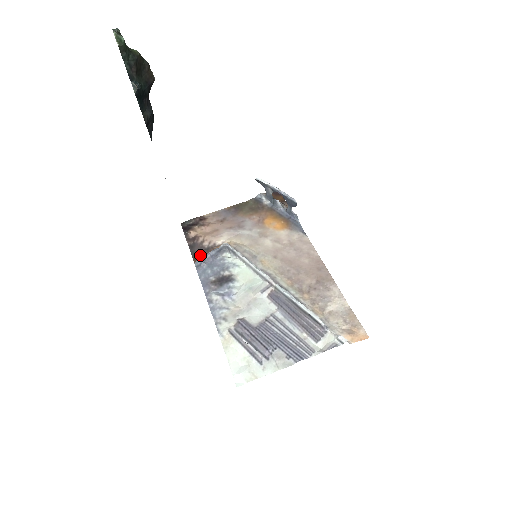
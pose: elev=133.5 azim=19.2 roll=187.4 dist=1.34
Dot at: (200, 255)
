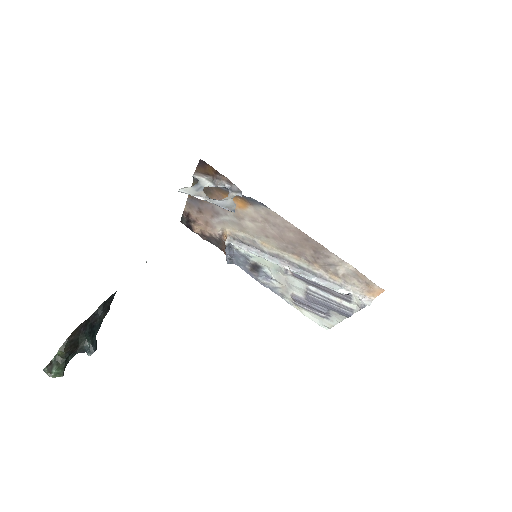
Dot at: (221, 246)
